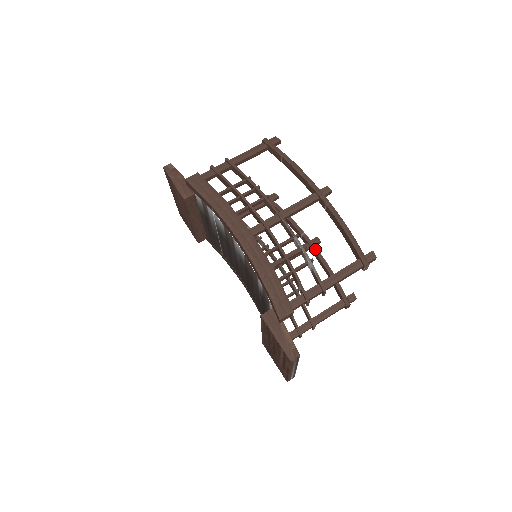
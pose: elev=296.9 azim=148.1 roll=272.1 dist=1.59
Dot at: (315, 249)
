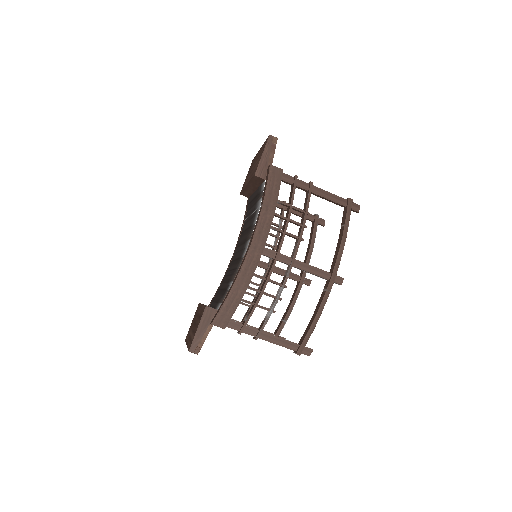
Dot at: (300, 287)
